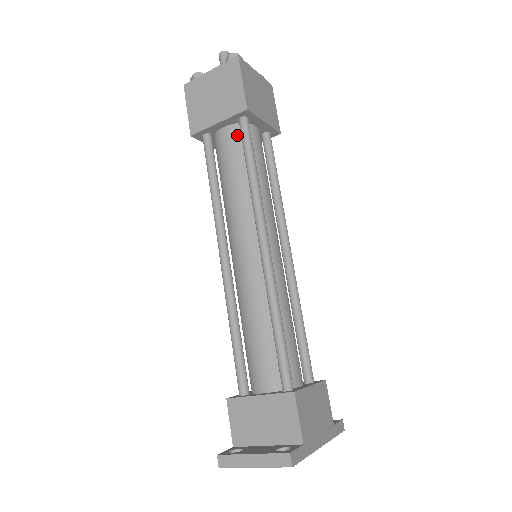
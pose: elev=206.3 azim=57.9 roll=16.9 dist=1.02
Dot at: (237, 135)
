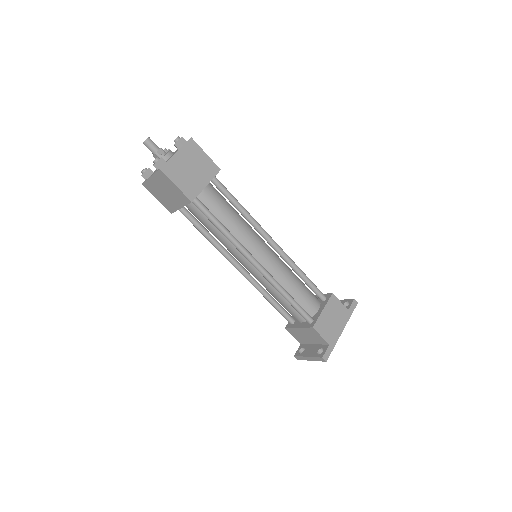
Dot at: occluded
